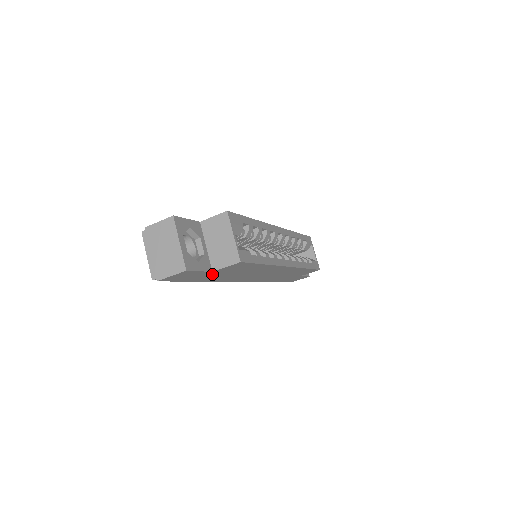
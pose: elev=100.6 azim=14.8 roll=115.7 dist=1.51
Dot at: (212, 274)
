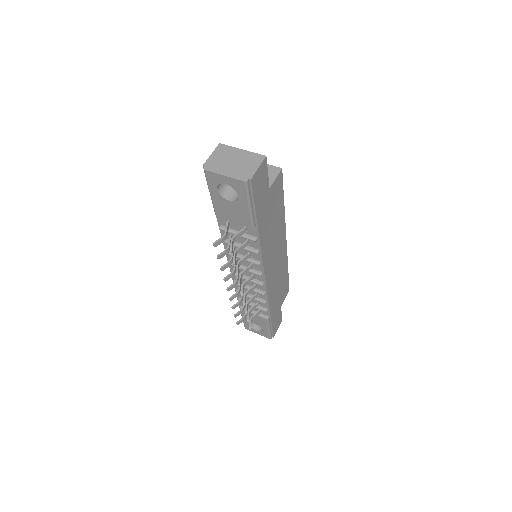
Dot at: (267, 202)
